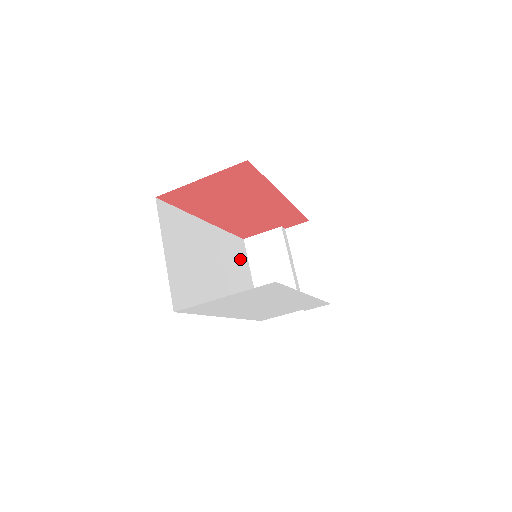
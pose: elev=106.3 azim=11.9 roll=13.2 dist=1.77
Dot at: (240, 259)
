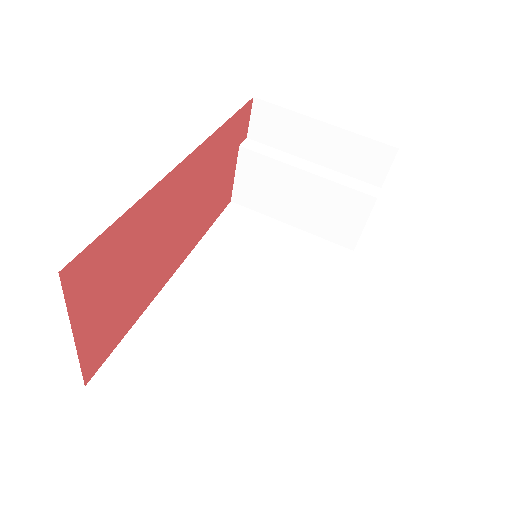
Dot at: (254, 233)
